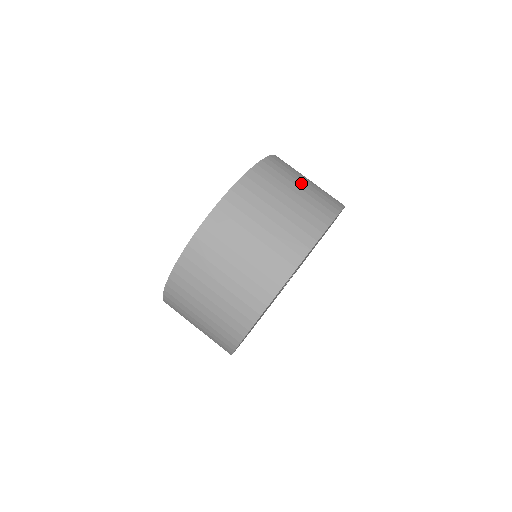
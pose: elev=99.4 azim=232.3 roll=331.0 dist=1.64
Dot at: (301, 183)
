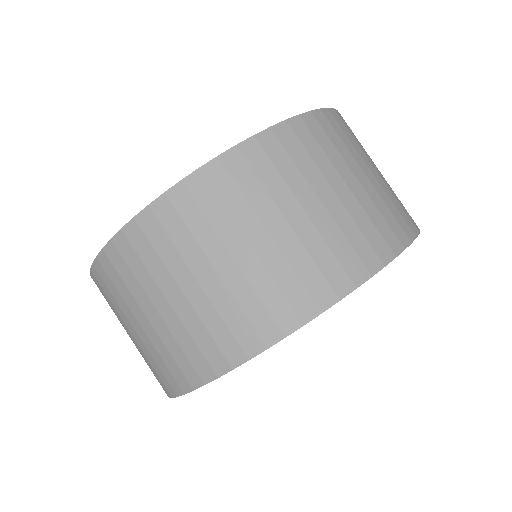
Dot at: (374, 167)
